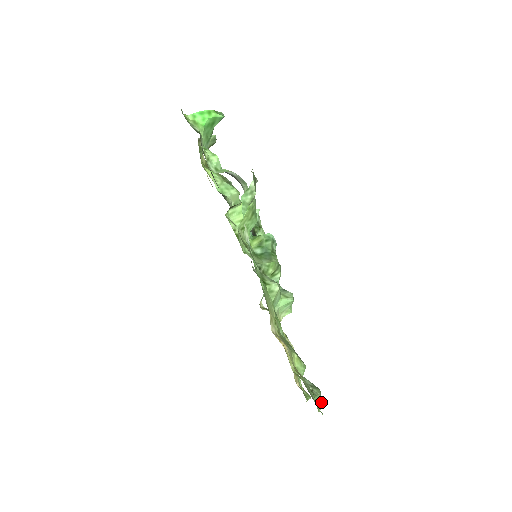
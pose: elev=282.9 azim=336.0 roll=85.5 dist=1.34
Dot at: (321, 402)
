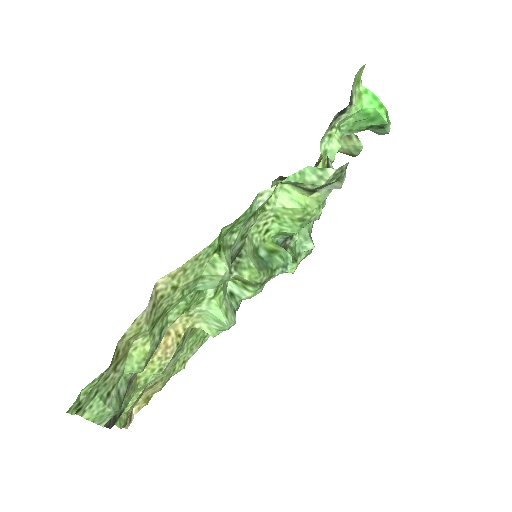
Dot at: (105, 423)
